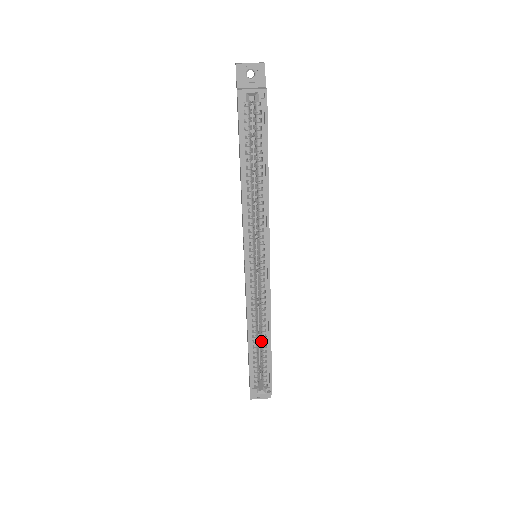
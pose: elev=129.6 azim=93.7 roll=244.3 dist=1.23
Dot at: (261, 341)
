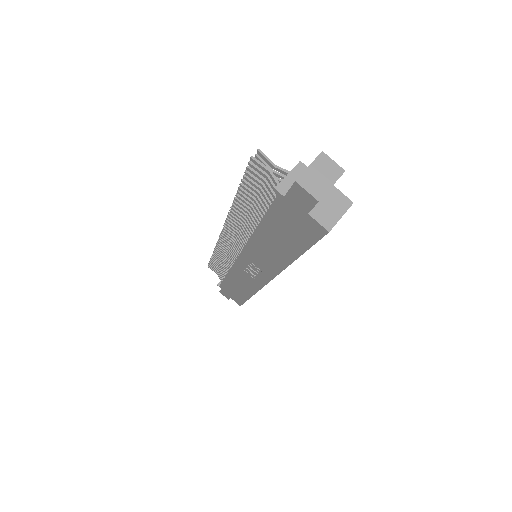
Dot at: occluded
